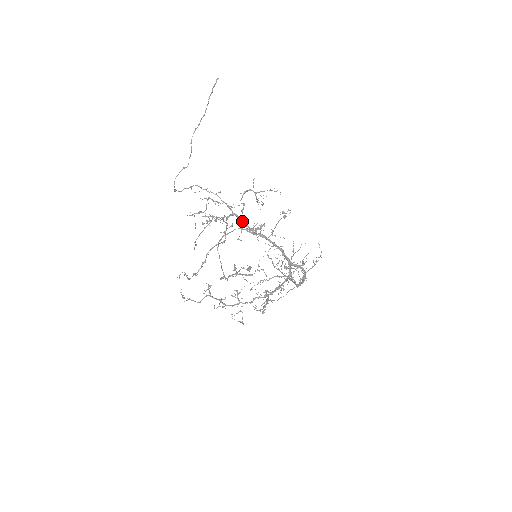
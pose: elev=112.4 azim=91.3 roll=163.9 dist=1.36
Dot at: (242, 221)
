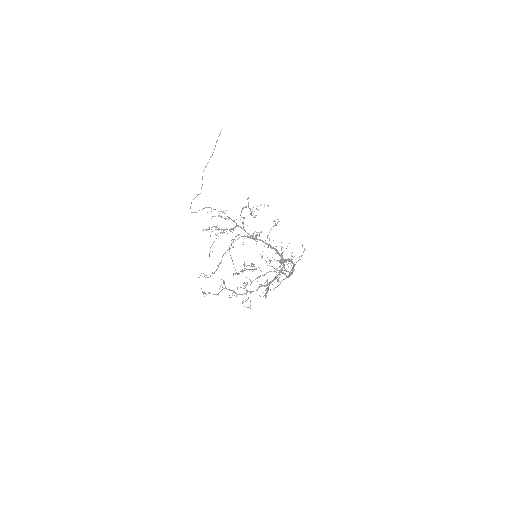
Dot at: occluded
